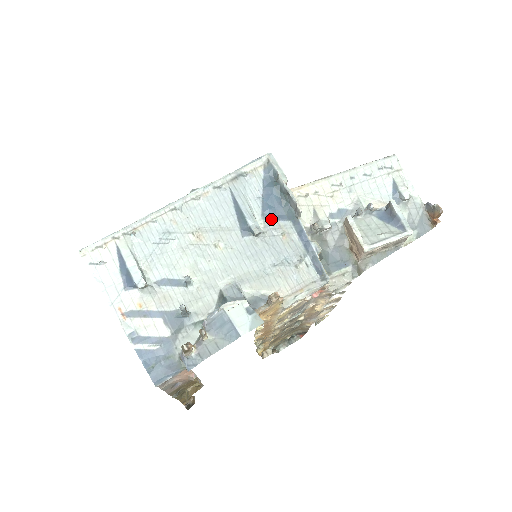
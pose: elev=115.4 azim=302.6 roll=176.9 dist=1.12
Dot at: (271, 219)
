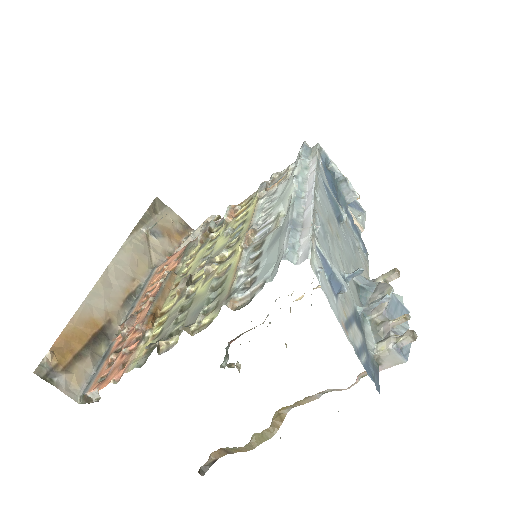
Dot at: occluded
